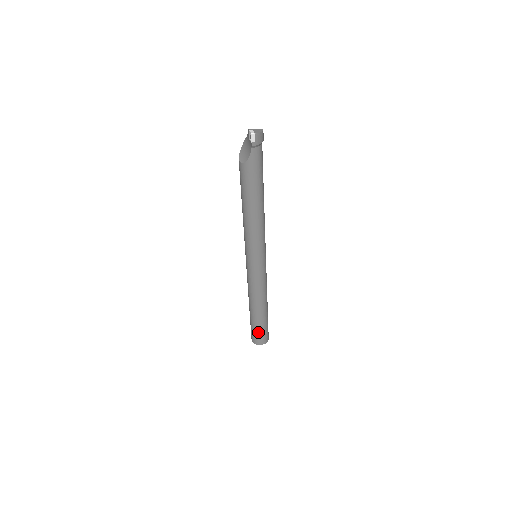
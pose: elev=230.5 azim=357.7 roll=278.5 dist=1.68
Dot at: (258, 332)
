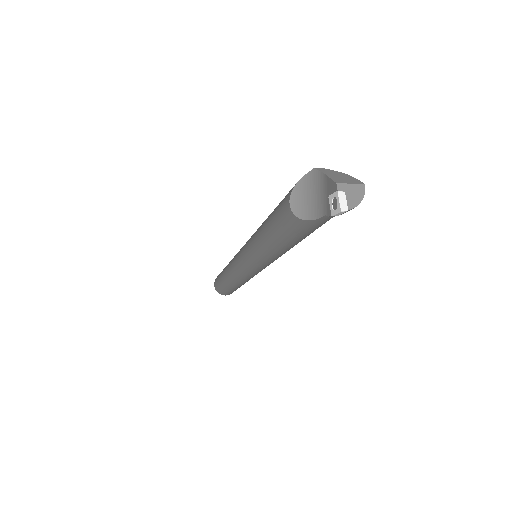
Dot at: (226, 291)
